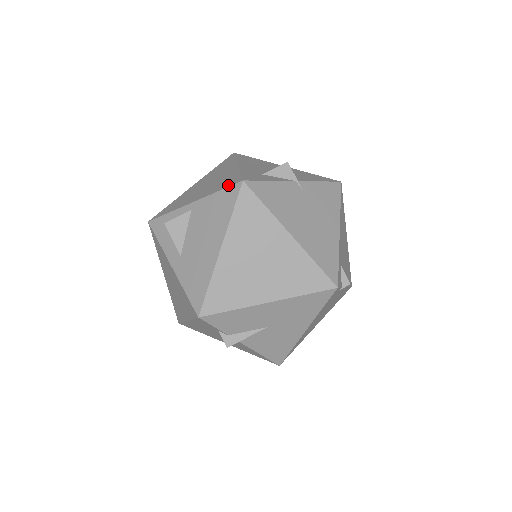
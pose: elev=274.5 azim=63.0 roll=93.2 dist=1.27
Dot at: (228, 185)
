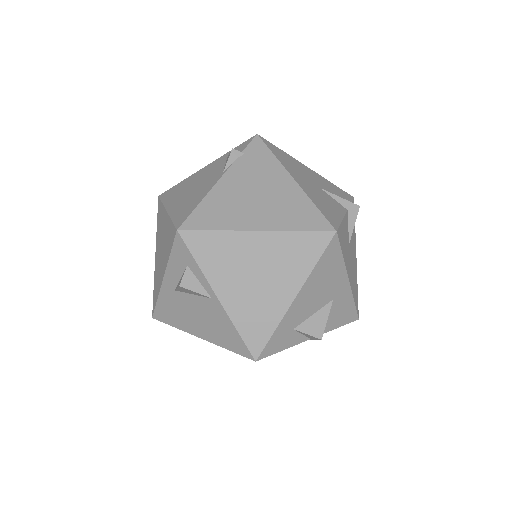
Dot at: (248, 341)
